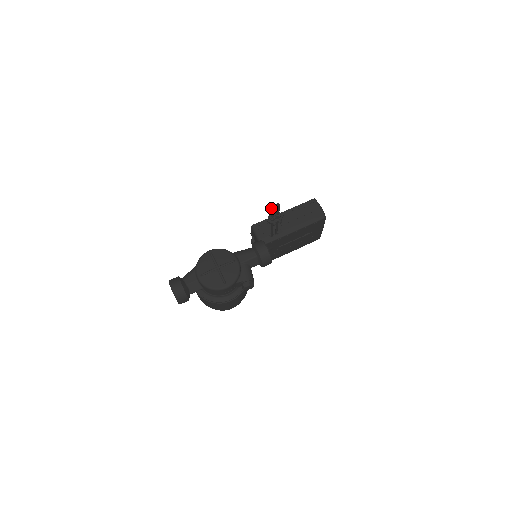
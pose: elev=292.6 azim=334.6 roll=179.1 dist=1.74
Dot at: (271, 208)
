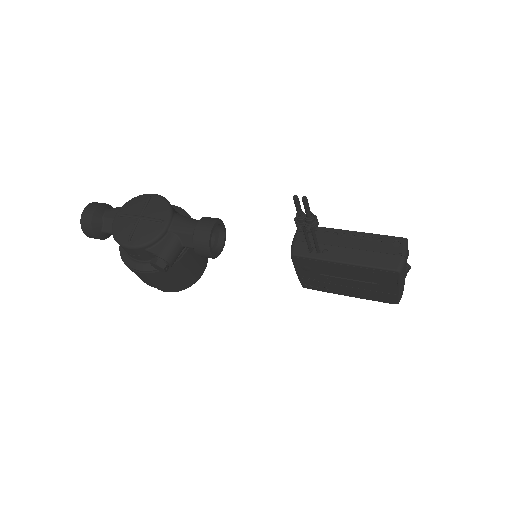
Dot at: (293, 198)
